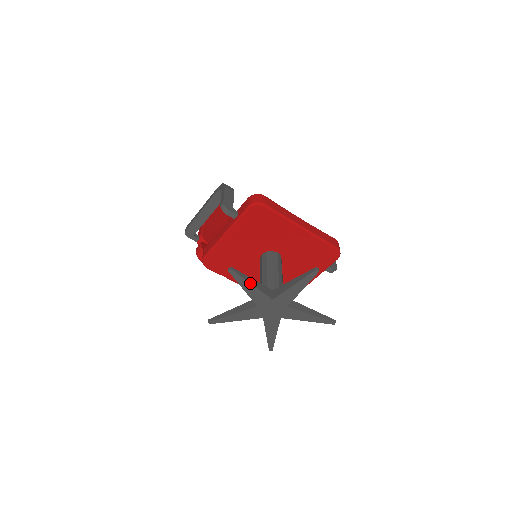
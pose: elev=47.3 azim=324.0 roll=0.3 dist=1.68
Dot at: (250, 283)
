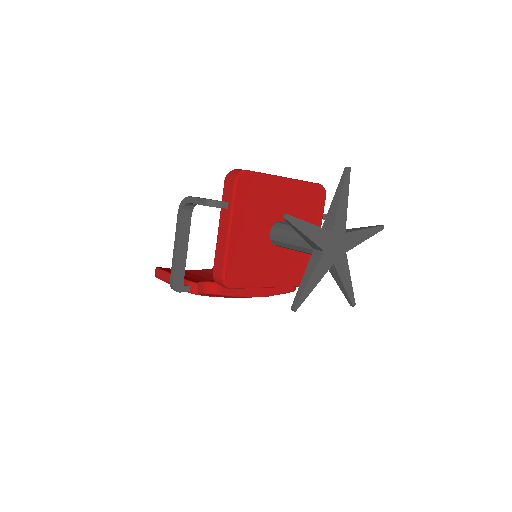
Dot at: (308, 223)
